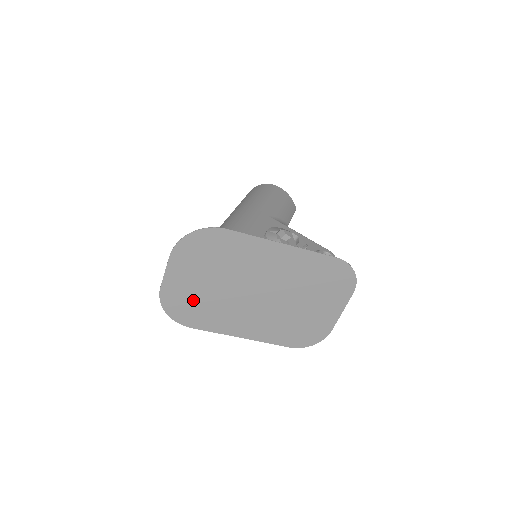
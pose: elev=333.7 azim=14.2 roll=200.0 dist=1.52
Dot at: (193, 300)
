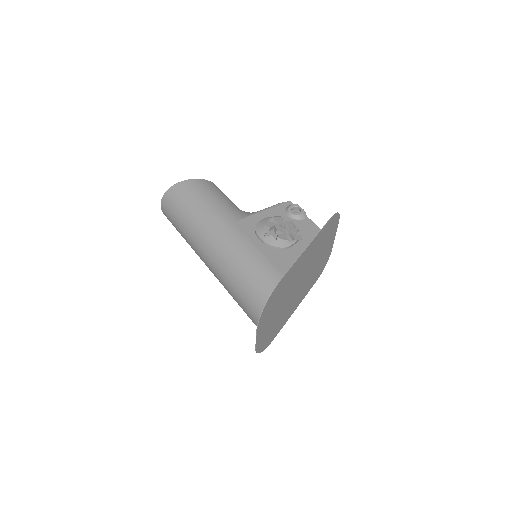
Dot at: (272, 329)
